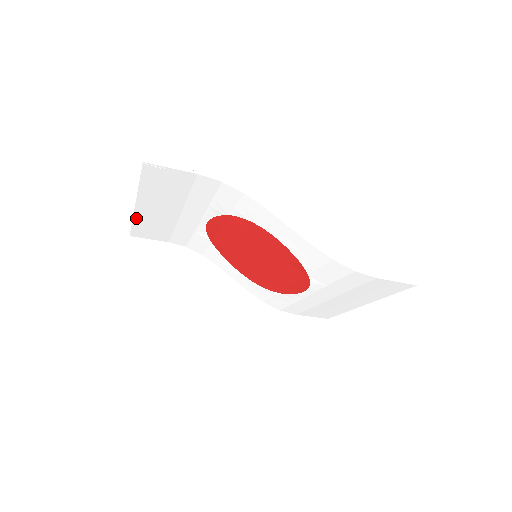
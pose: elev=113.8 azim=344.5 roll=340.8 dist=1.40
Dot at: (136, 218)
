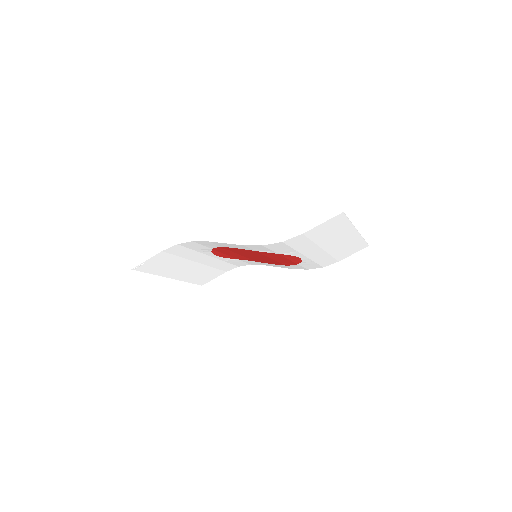
Dot at: (185, 280)
